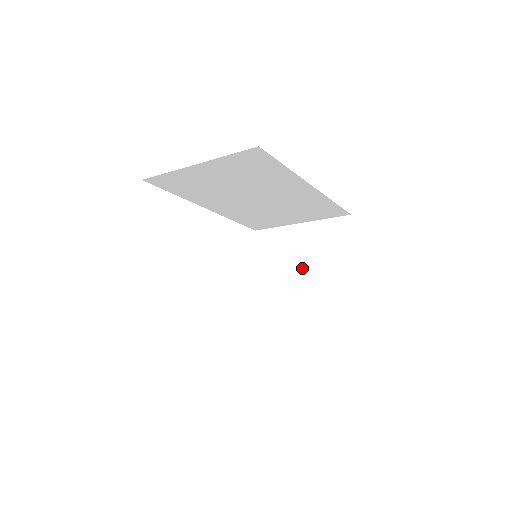
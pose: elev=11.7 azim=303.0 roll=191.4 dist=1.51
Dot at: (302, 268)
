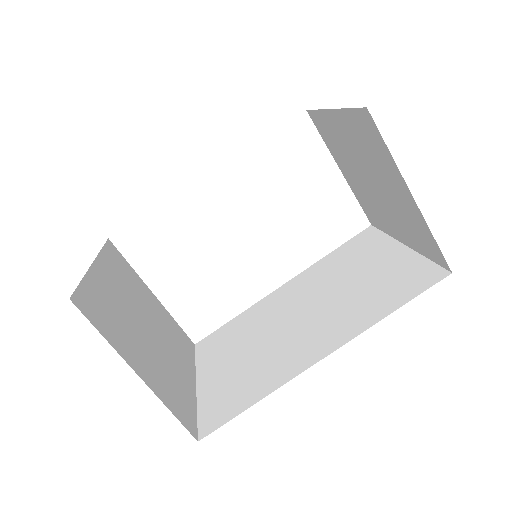
Dot at: (368, 178)
